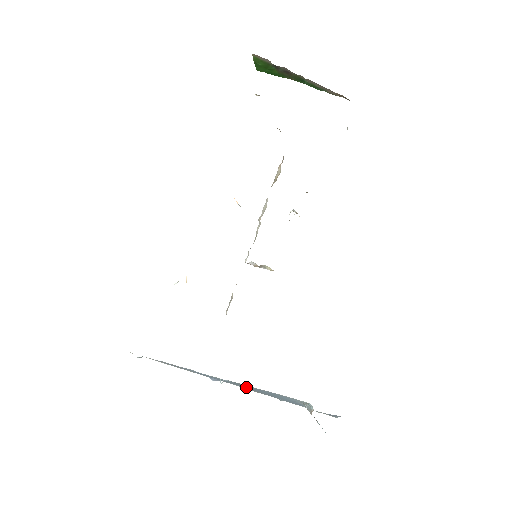
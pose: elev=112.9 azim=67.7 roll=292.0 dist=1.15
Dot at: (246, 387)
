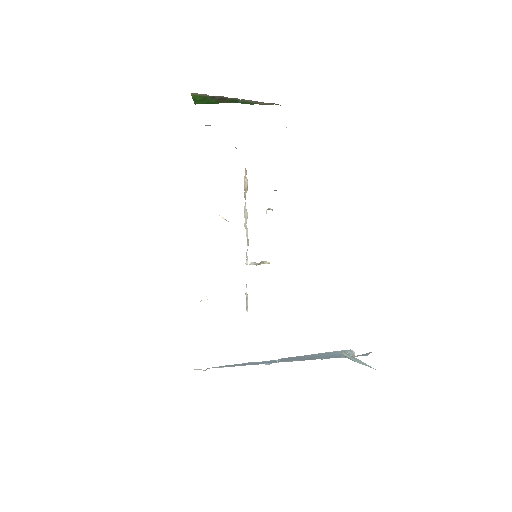
Dot at: (296, 359)
